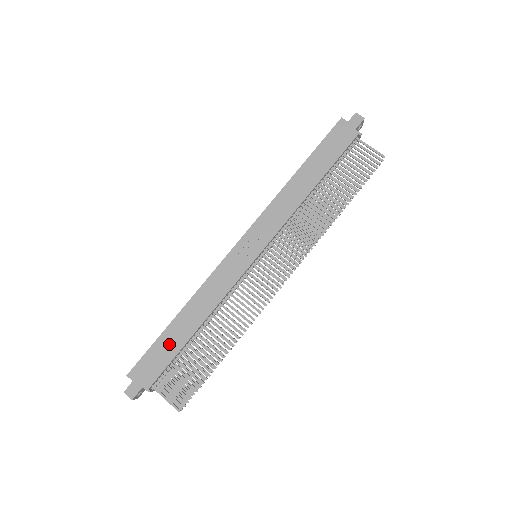
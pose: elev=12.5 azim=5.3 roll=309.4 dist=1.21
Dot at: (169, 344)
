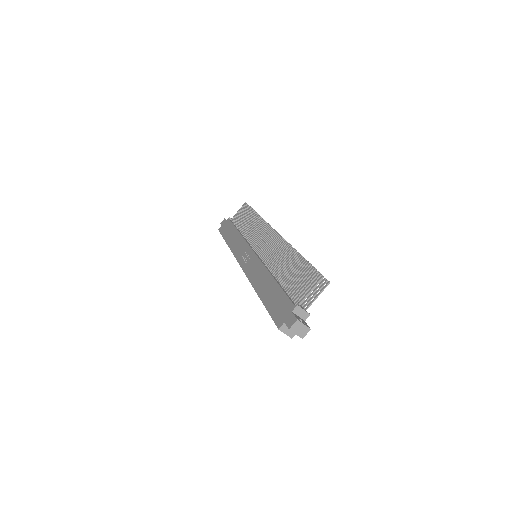
Dot at: (272, 297)
